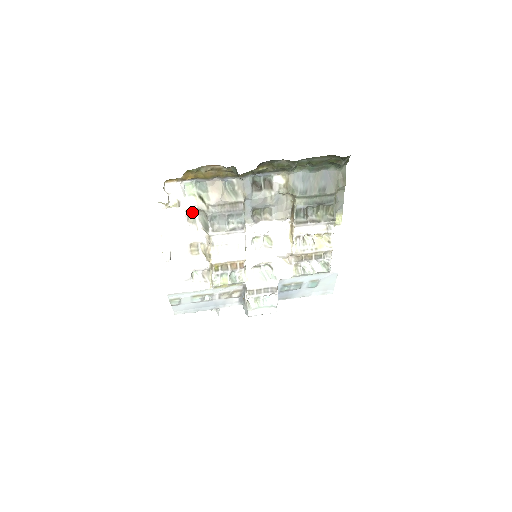
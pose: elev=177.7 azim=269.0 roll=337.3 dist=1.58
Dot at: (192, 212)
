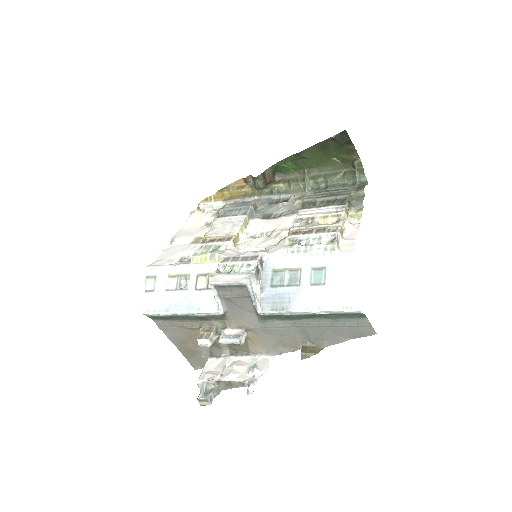
Dot at: (212, 220)
